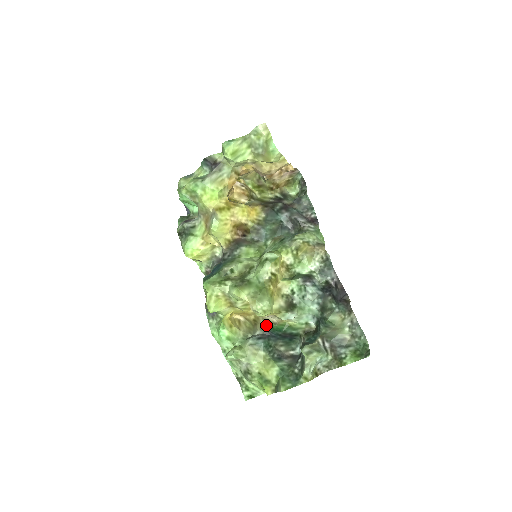
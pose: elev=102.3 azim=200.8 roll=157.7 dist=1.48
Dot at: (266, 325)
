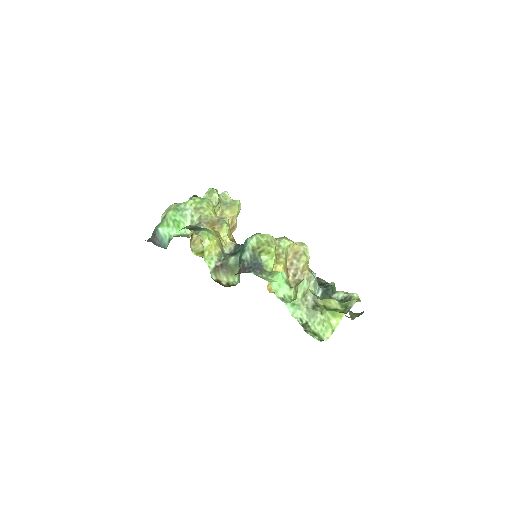
Dot at: occluded
